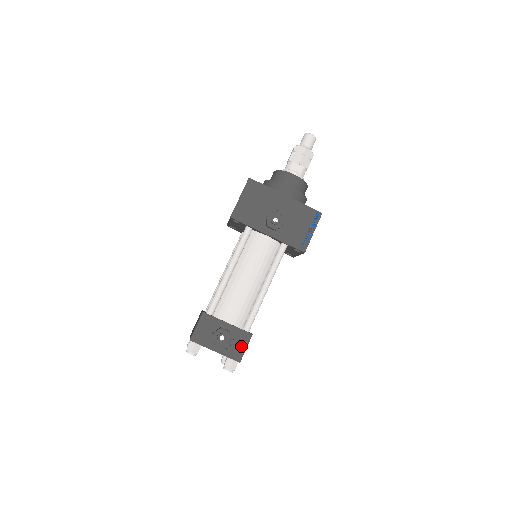
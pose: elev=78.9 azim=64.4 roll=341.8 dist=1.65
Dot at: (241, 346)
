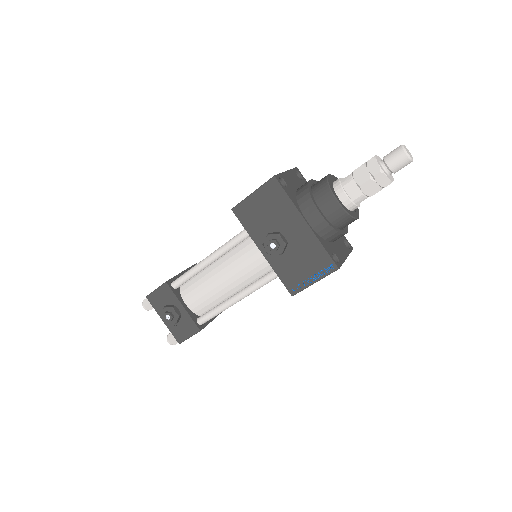
Dot at: (186, 332)
